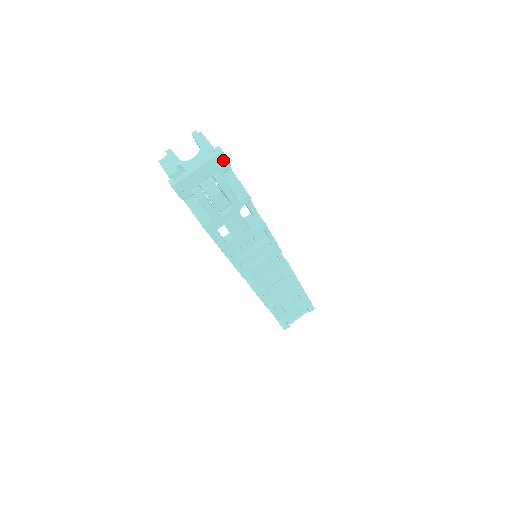
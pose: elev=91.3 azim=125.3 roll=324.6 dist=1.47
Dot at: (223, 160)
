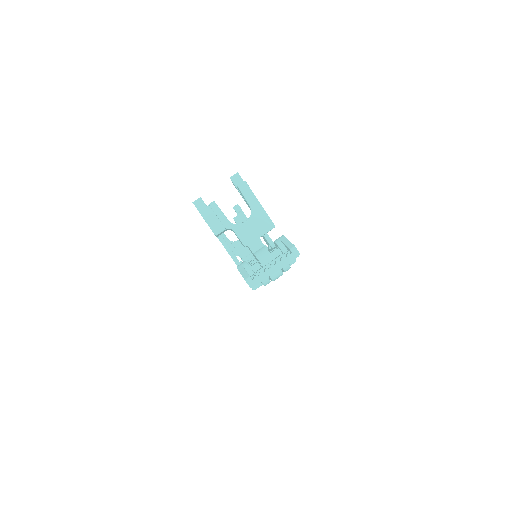
Dot at: occluded
